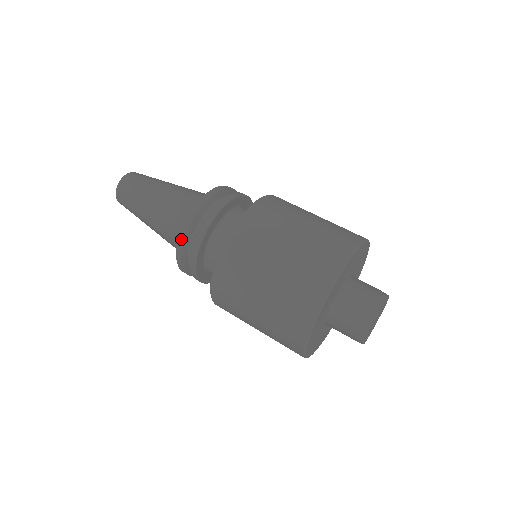
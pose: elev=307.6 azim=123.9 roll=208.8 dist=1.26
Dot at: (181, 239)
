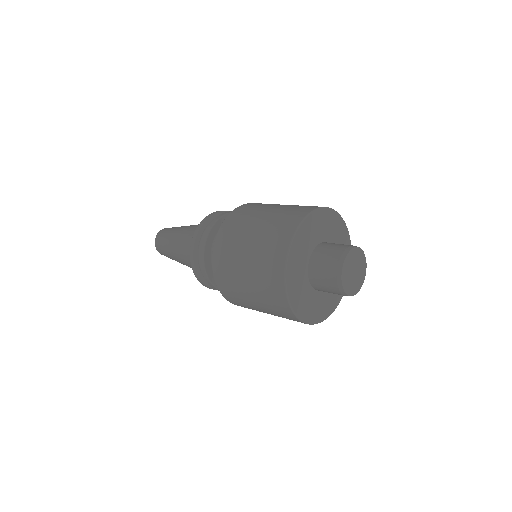
Dot at: (211, 214)
